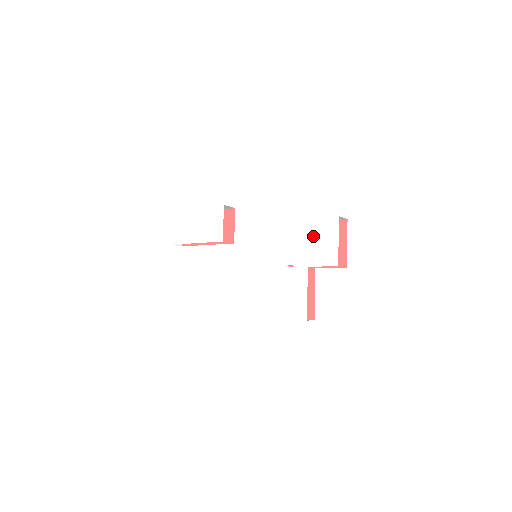
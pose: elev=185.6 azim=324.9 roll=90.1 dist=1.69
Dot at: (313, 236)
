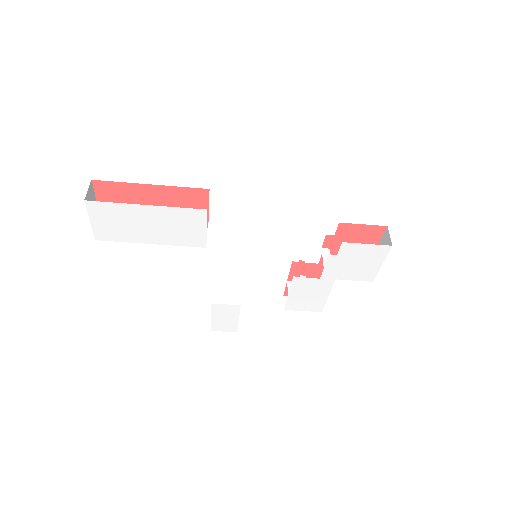
Dot at: (352, 258)
